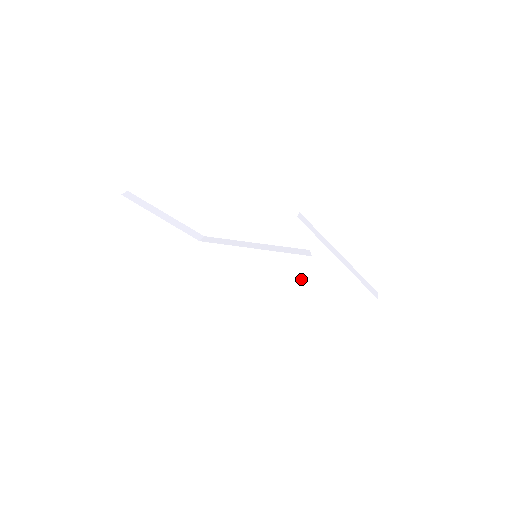
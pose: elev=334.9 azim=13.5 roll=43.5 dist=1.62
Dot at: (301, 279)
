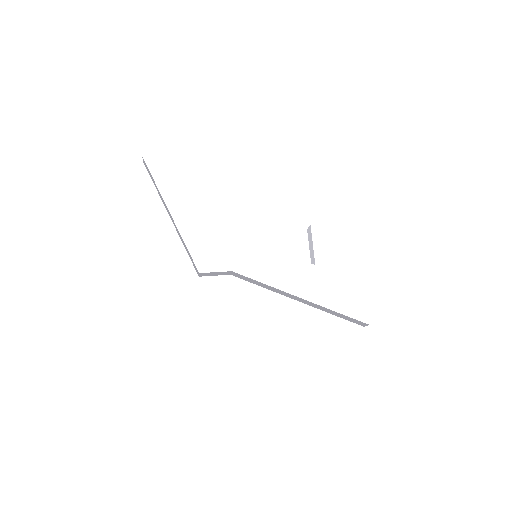
Dot at: (299, 287)
